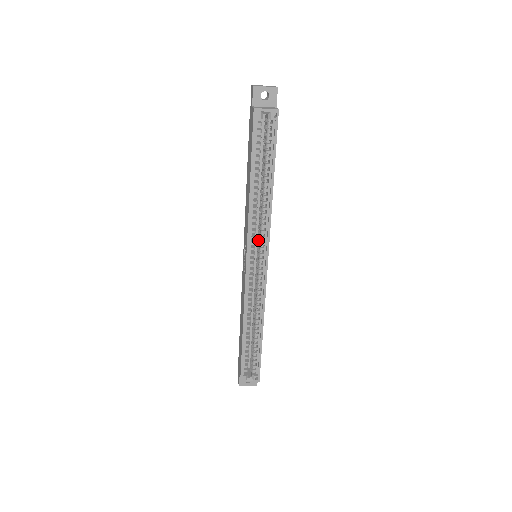
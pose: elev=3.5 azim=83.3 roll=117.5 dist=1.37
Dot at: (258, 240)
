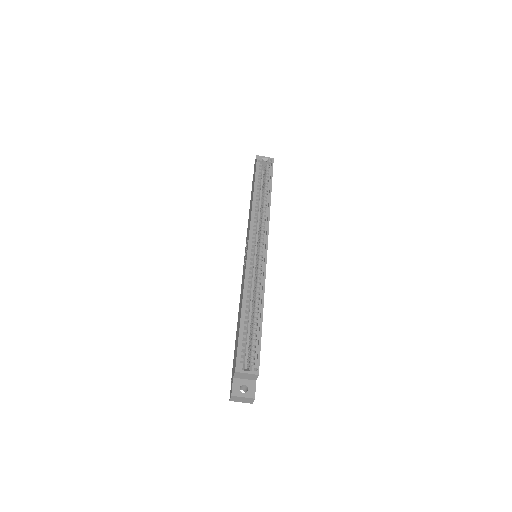
Dot at: occluded
